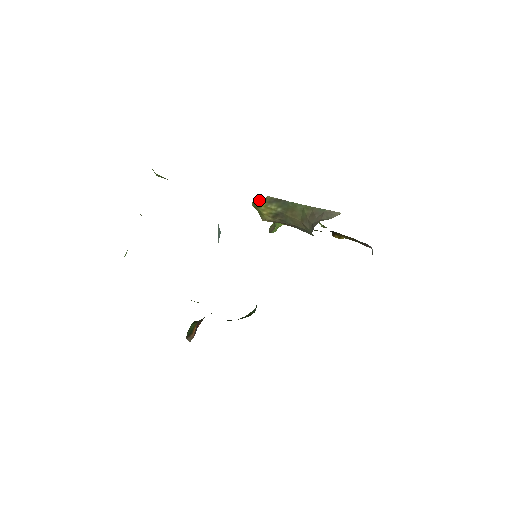
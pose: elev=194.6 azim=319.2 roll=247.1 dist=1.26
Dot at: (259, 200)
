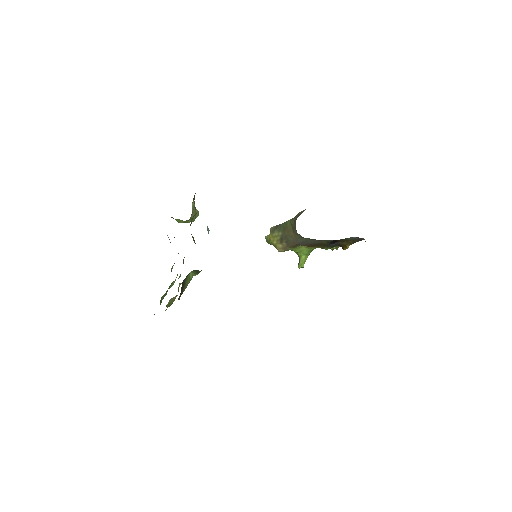
Dot at: (268, 235)
